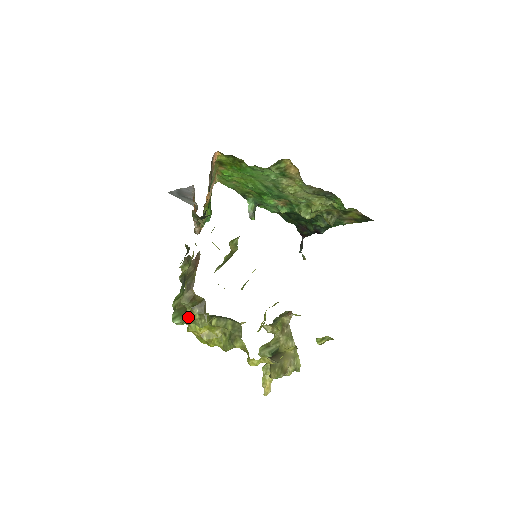
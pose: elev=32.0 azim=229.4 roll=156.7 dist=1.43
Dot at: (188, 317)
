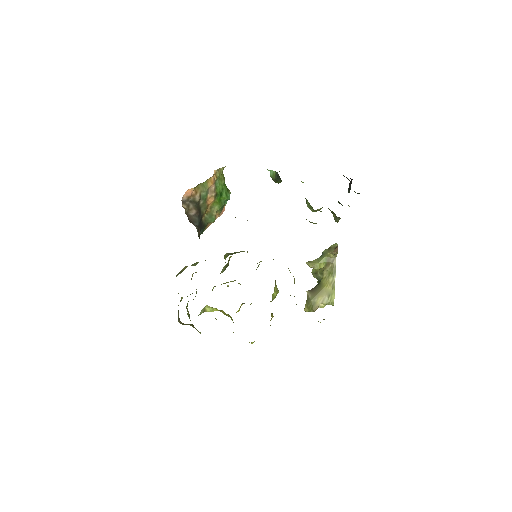
Dot at: occluded
